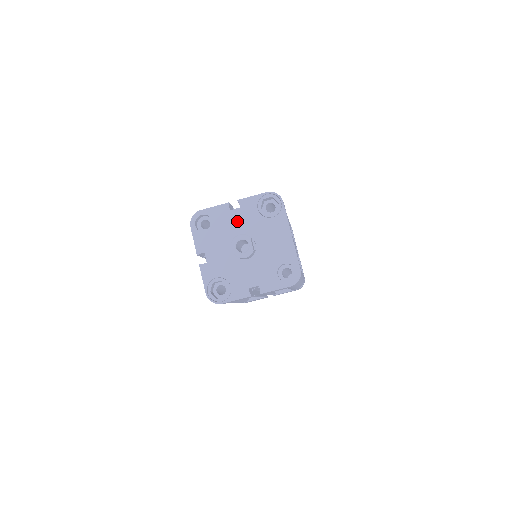
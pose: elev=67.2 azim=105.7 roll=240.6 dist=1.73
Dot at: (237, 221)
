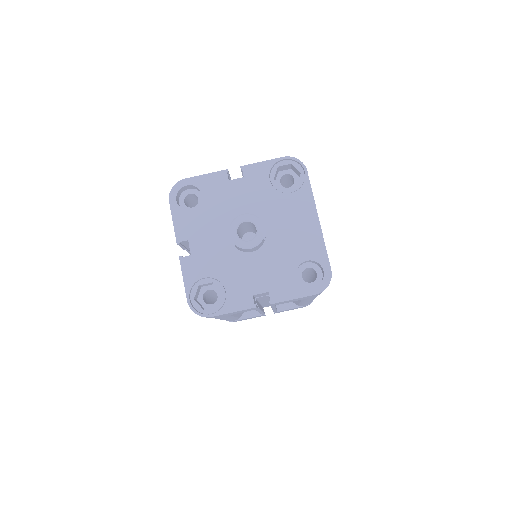
Dot at: (239, 196)
